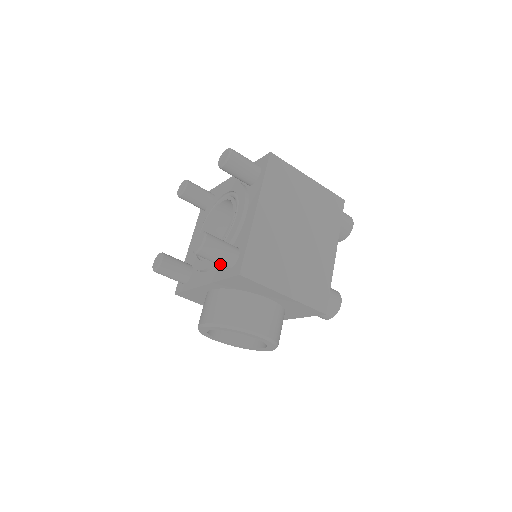
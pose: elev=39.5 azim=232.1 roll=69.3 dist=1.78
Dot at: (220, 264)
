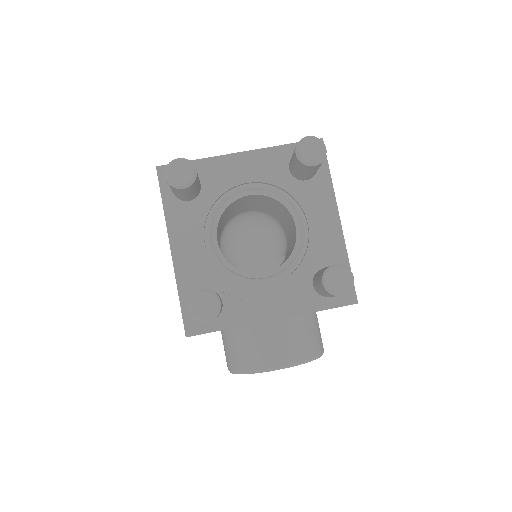
Dot at: occluded
